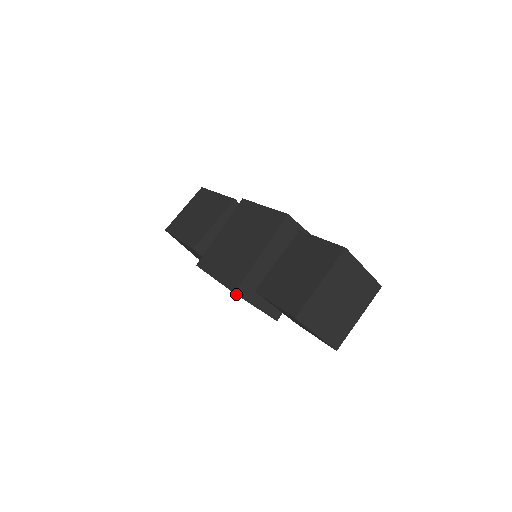
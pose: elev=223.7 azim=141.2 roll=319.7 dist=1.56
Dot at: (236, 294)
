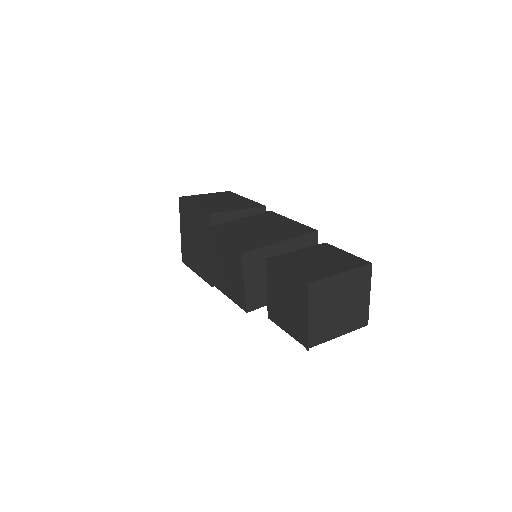
Dot at: (241, 256)
